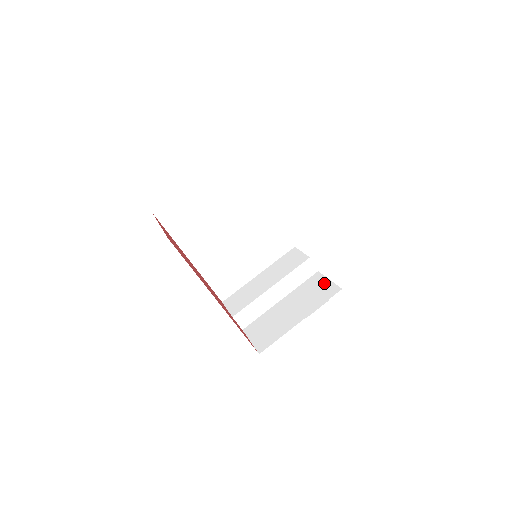
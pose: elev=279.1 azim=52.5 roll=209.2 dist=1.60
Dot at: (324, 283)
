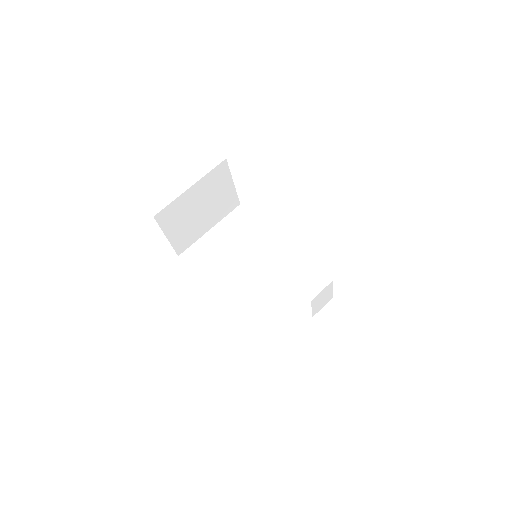
Dot at: occluded
